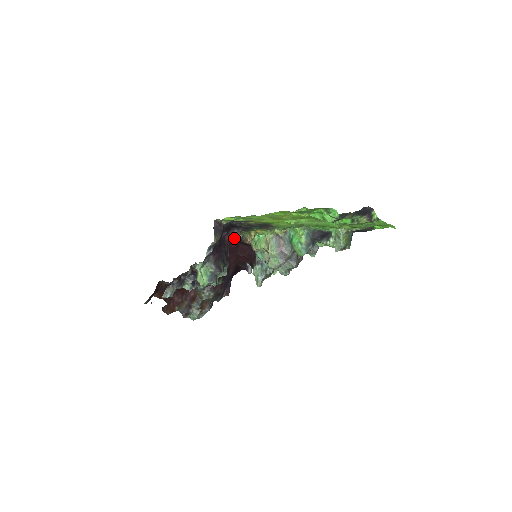
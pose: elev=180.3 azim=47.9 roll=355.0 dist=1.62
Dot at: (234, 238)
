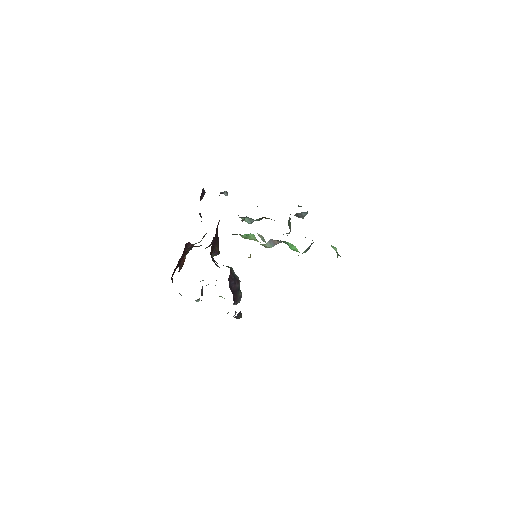
Dot at: occluded
